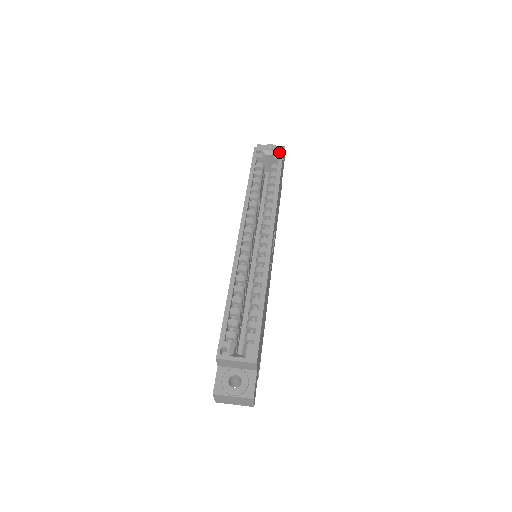
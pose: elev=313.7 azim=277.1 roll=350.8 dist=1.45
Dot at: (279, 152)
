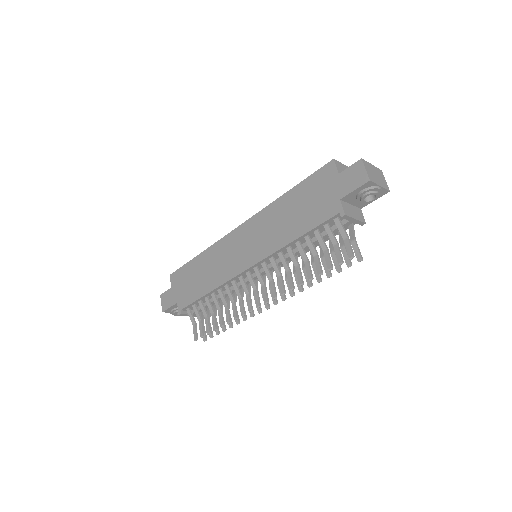
Dot at: occluded
